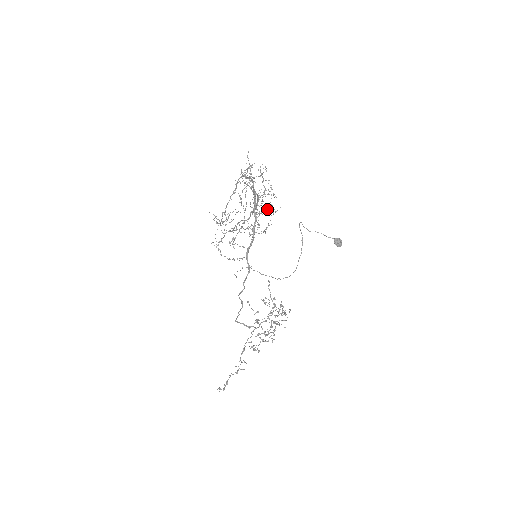
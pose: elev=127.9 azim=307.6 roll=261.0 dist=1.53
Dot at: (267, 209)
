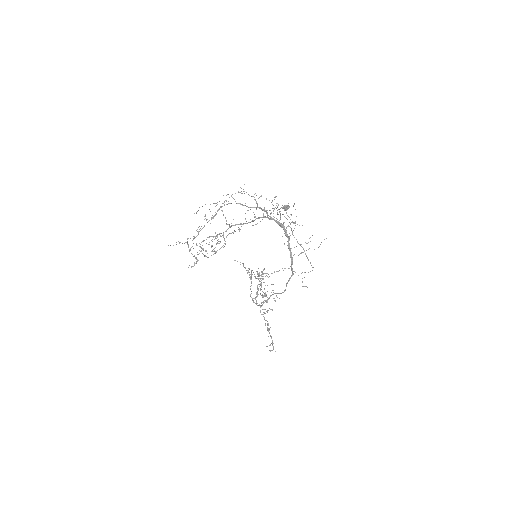
Dot at: (221, 210)
